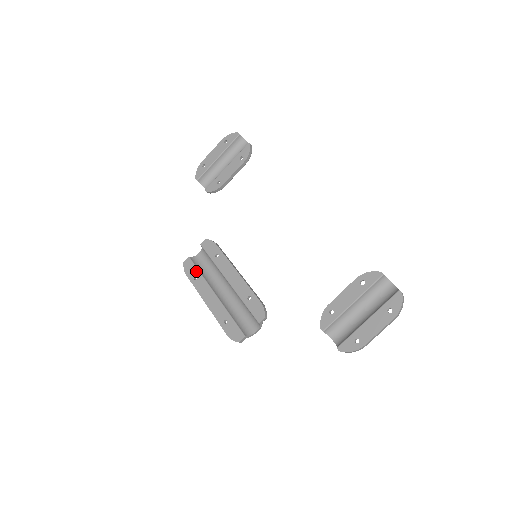
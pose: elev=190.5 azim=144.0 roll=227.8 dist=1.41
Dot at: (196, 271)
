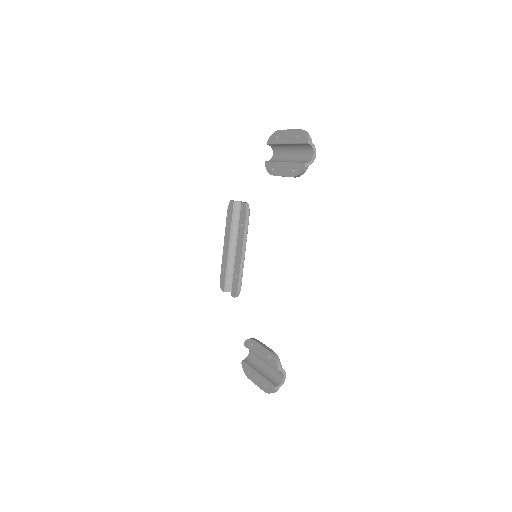
Dot at: (231, 217)
